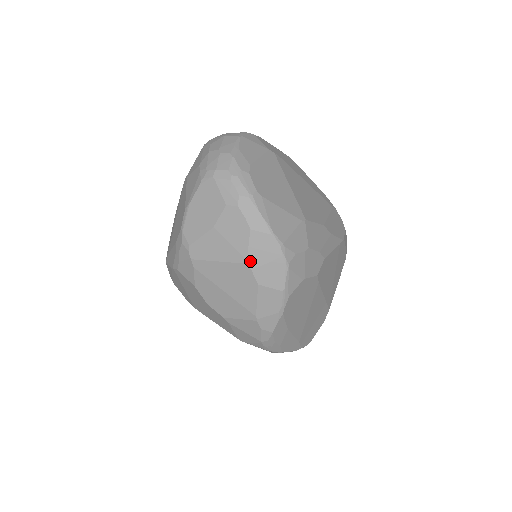
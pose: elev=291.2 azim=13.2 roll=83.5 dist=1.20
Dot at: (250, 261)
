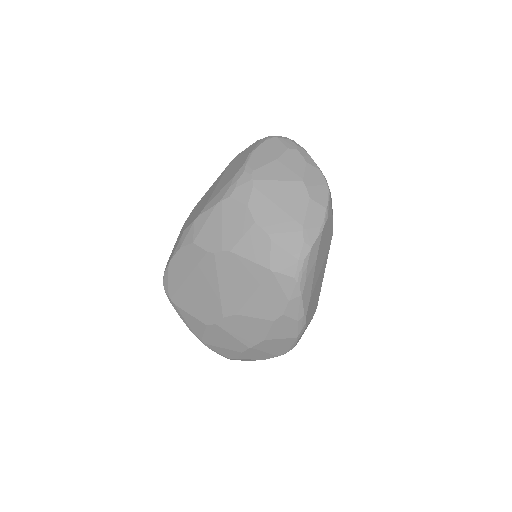
Dot at: (305, 180)
